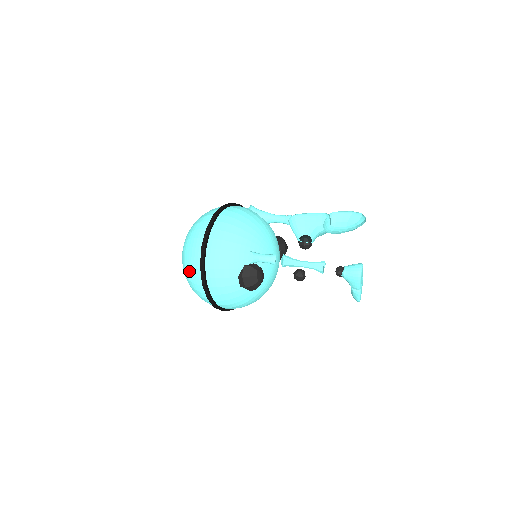
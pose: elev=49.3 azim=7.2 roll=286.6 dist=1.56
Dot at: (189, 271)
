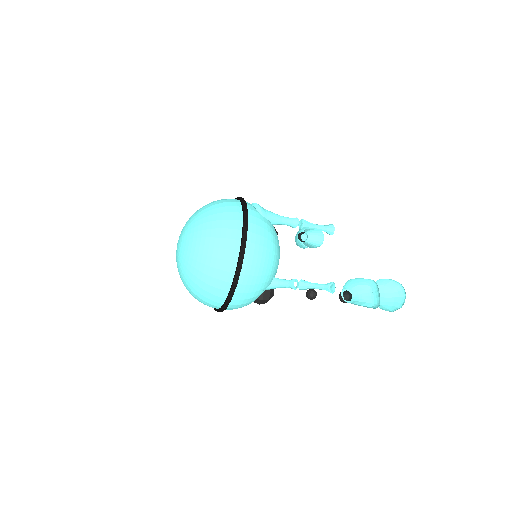
Dot at: (205, 295)
